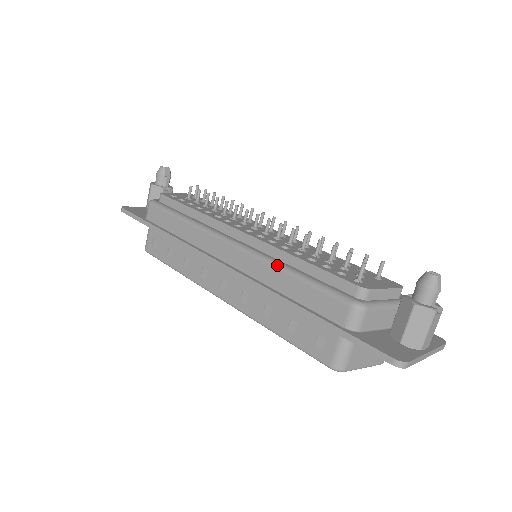
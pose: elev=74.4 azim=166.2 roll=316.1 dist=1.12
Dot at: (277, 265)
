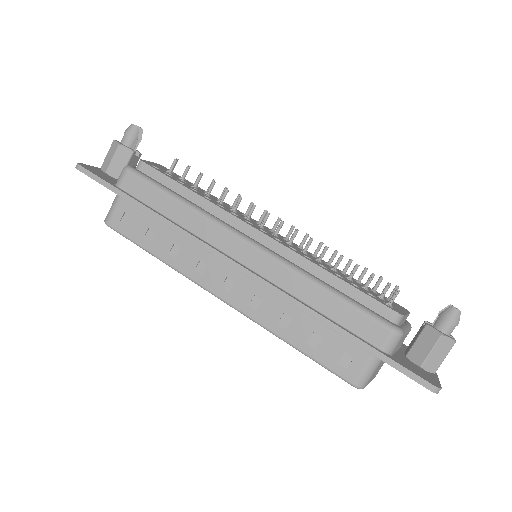
Dot at: (310, 277)
